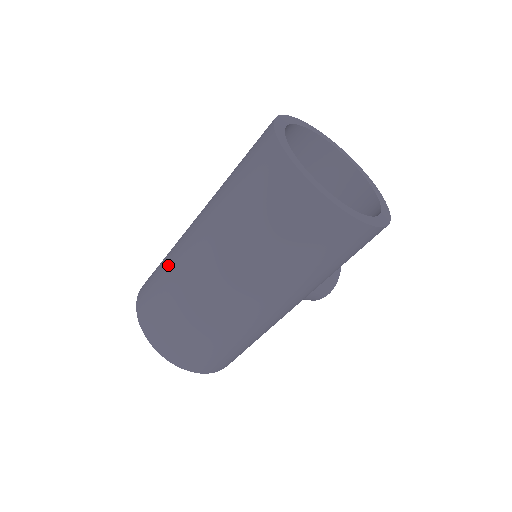
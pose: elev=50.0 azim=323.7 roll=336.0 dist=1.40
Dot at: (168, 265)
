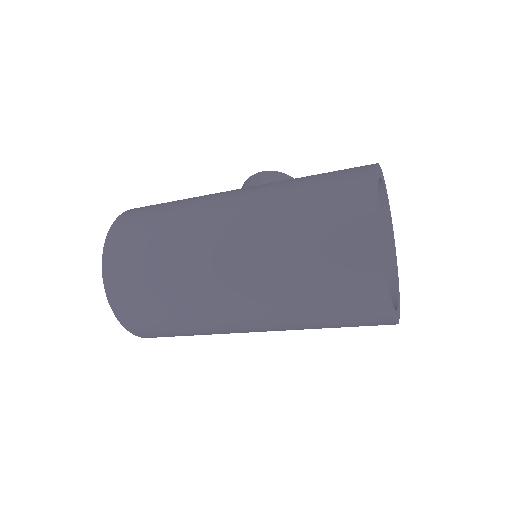
Dot at: (178, 305)
